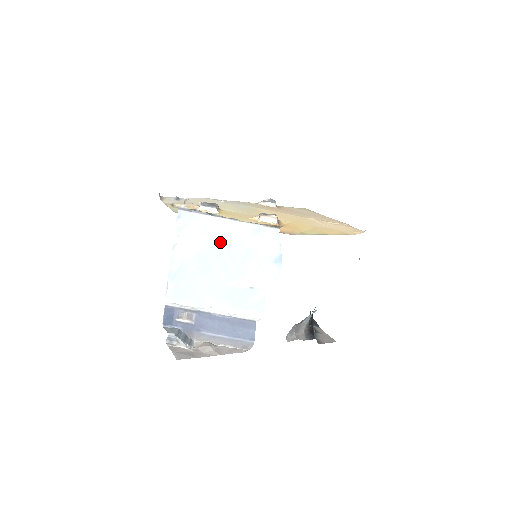
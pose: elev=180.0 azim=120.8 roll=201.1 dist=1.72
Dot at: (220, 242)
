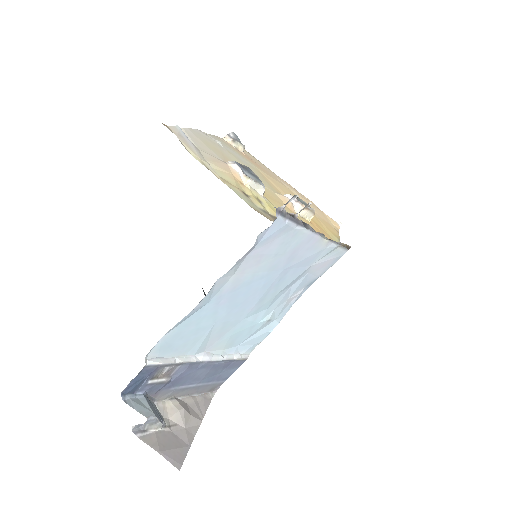
Dot at: (284, 266)
